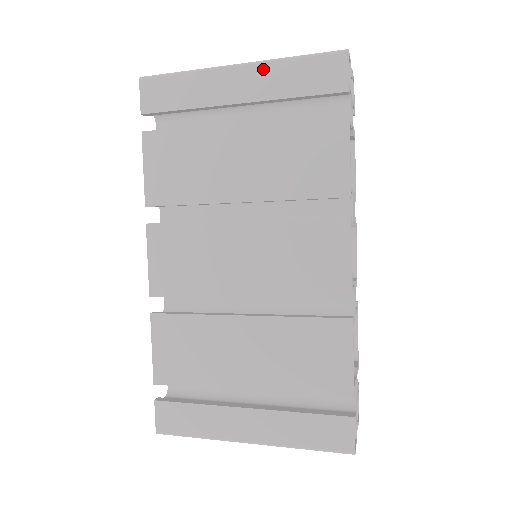
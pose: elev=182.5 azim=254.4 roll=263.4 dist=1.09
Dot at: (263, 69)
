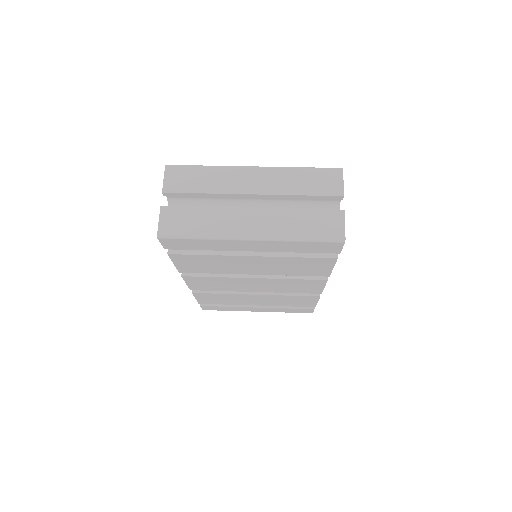
Dot at: (274, 243)
